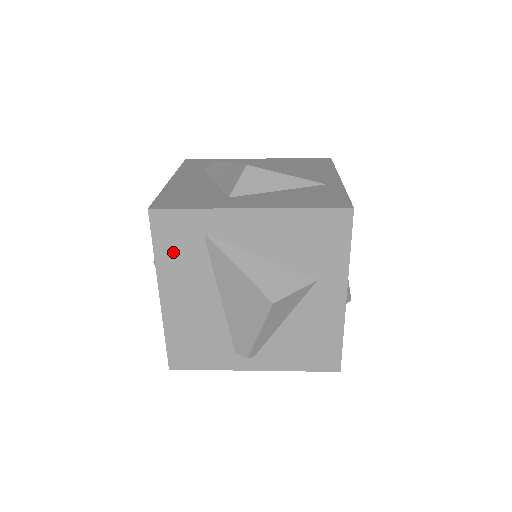
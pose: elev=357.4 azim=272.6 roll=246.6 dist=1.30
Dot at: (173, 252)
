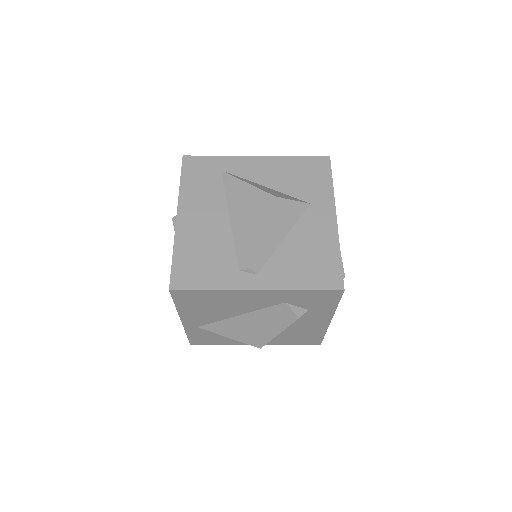
Dot at: (195, 183)
